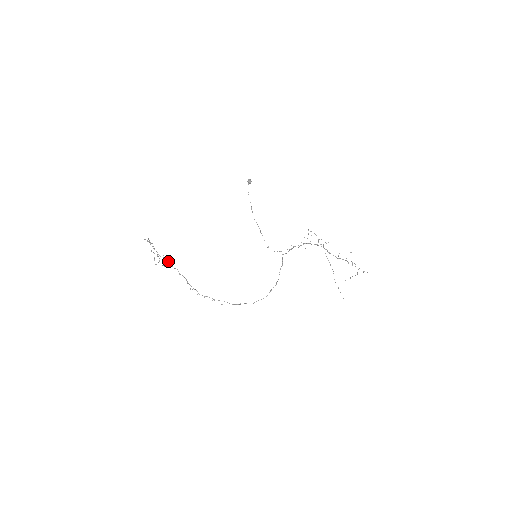
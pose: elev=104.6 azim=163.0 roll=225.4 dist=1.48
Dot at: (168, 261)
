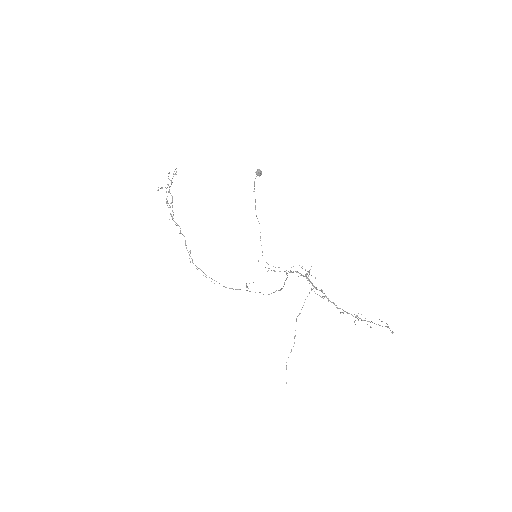
Dot at: (173, 214)
